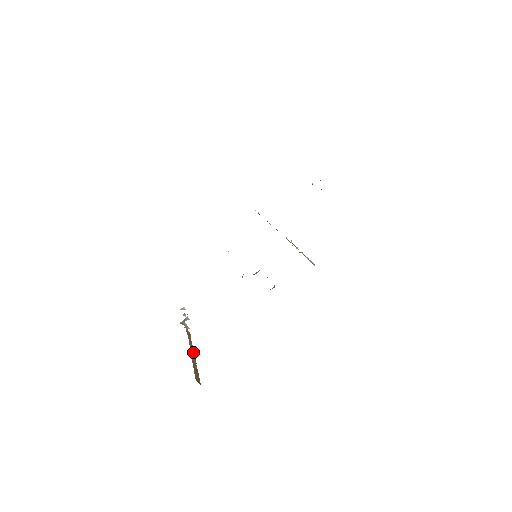
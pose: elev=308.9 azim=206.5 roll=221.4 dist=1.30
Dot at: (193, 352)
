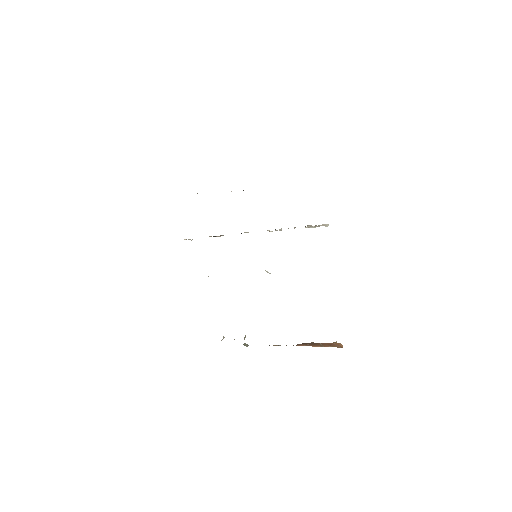
Dot at: occluded
